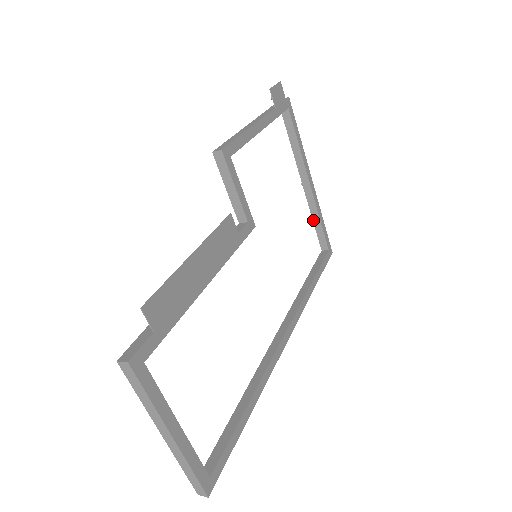
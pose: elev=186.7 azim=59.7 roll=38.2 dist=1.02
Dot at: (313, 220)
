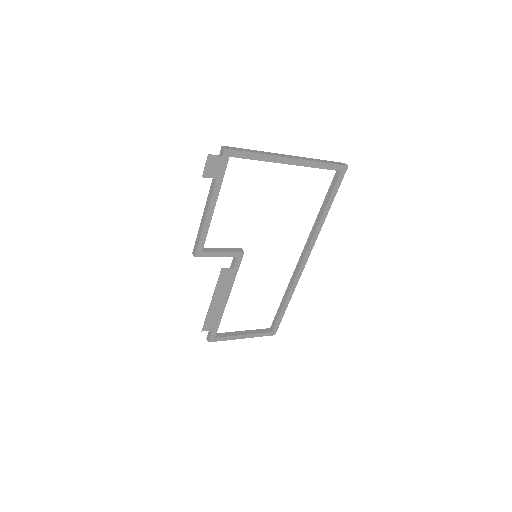
Dot at: occluded
